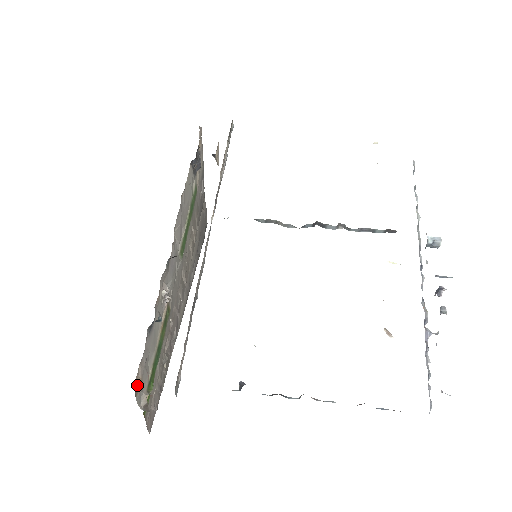
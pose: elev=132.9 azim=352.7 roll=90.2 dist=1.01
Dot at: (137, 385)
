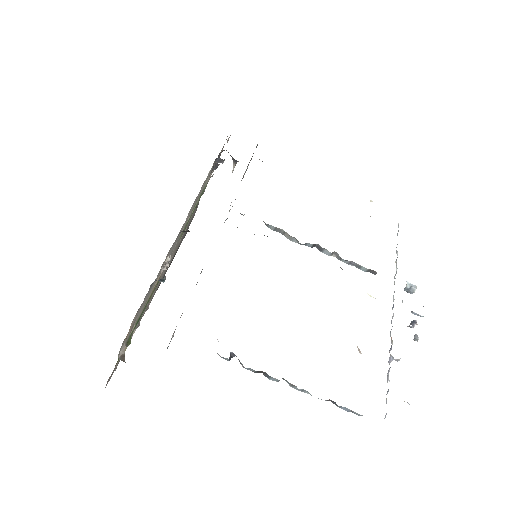
Dot at: occluded
